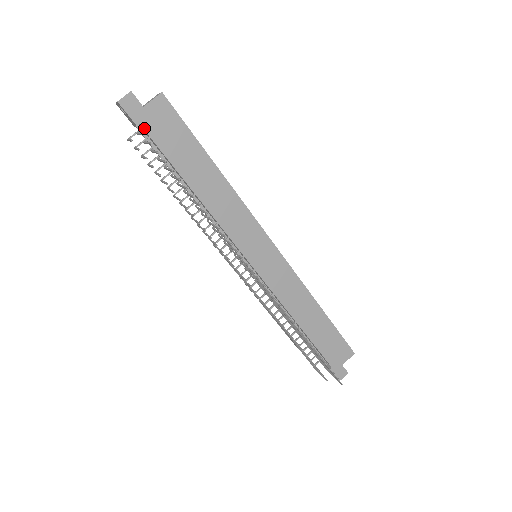
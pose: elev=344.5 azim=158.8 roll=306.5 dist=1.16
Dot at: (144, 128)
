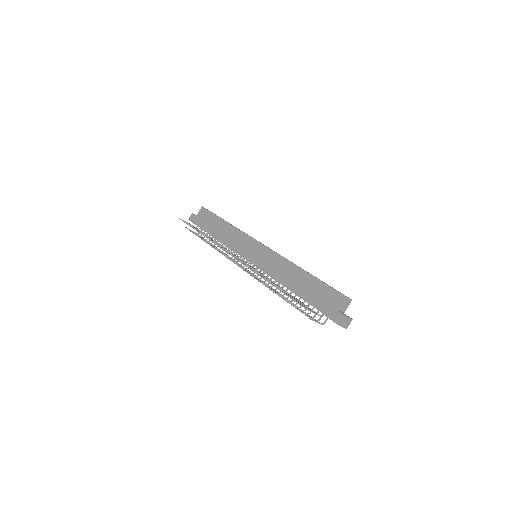
Dot at: (197, 223)
